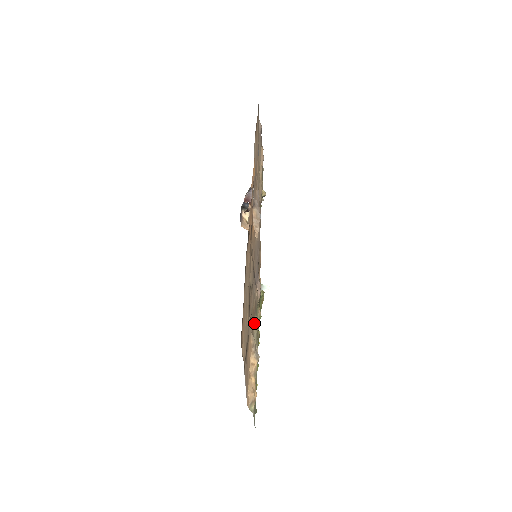
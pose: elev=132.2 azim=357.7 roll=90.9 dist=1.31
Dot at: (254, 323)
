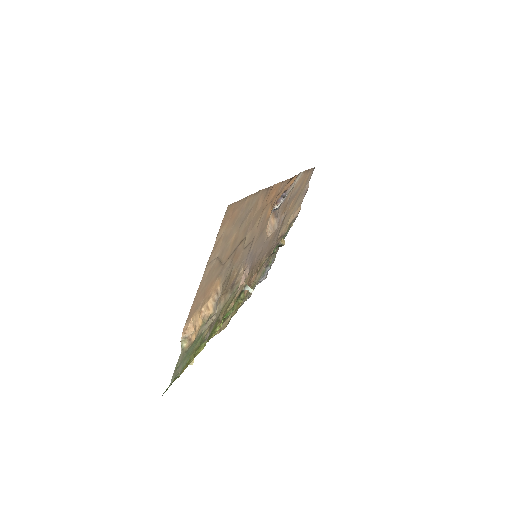
Dot at: (225, 297)
